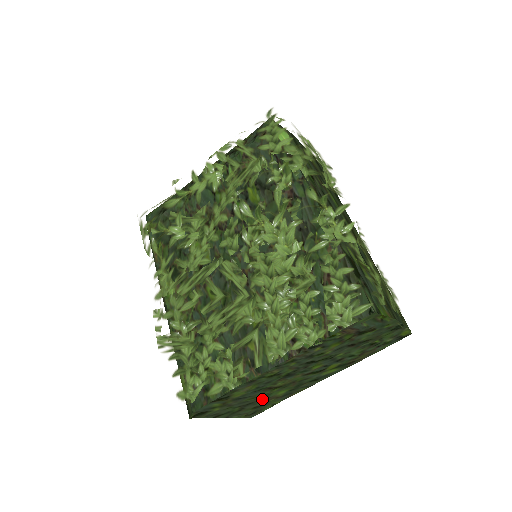
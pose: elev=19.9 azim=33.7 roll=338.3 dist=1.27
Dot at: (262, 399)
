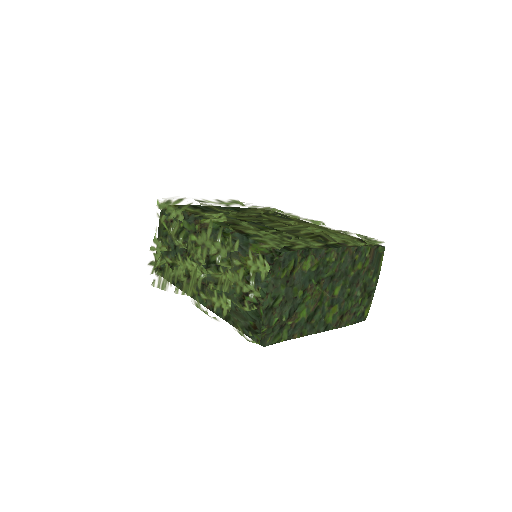
Dot at: (292, 308)
